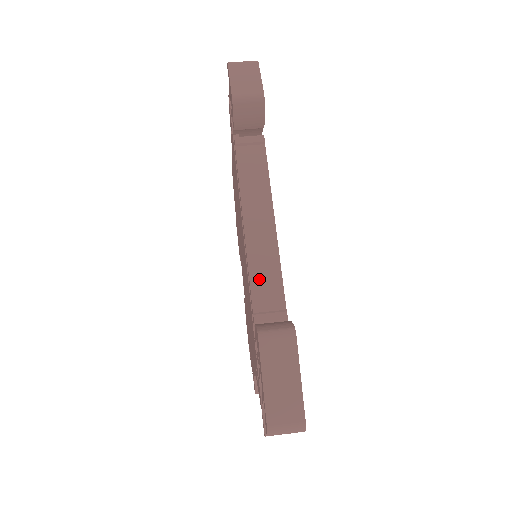
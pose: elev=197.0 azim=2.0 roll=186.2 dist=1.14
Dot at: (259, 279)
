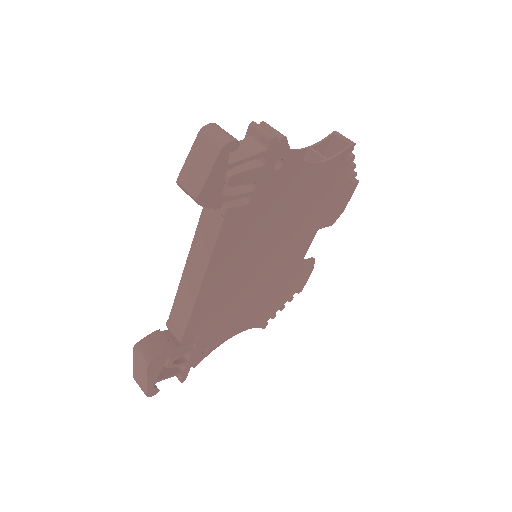
Dot at: (178, 306)
